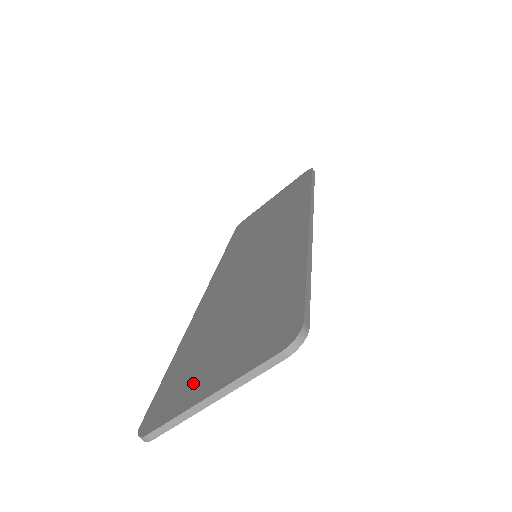
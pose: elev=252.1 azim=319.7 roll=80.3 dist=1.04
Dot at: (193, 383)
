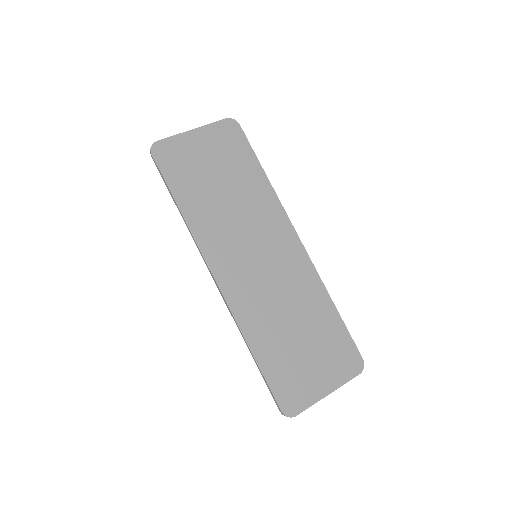
Dot at: (307, 384)
